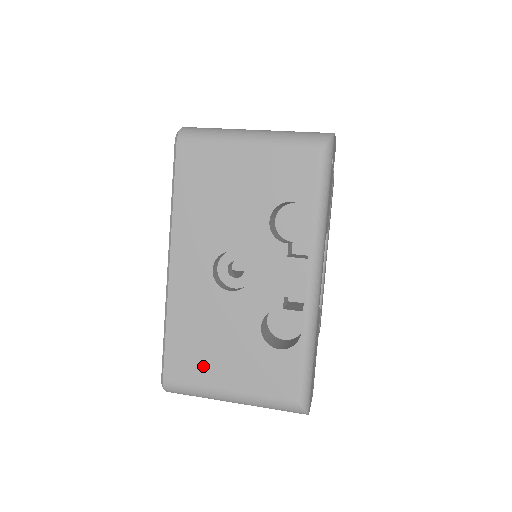
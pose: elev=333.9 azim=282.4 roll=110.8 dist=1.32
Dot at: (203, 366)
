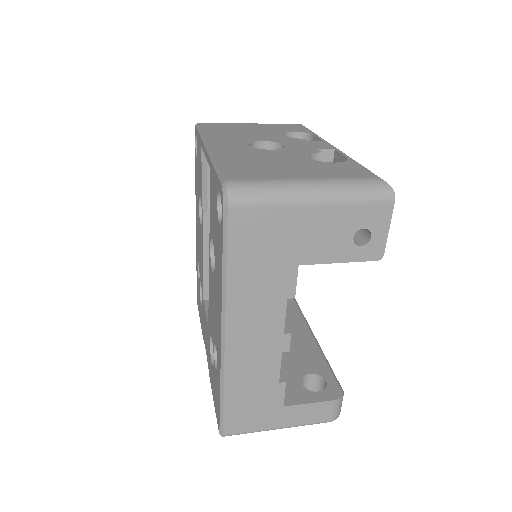
Dot at: (268, 172)
